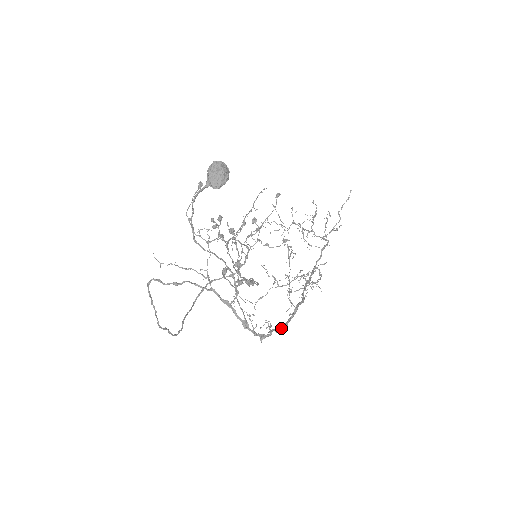
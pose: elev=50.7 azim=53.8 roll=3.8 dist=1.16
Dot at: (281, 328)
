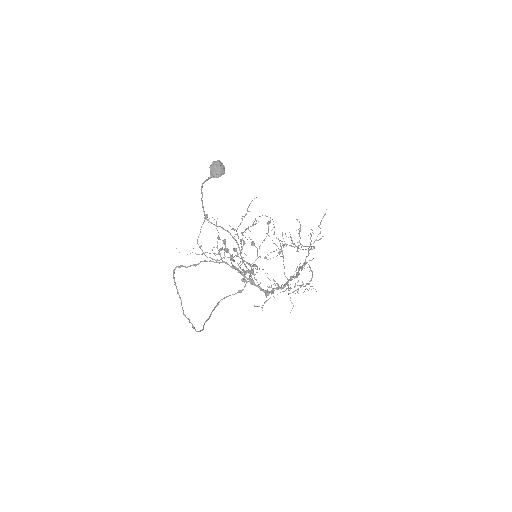
Dot at: (281, 288)
